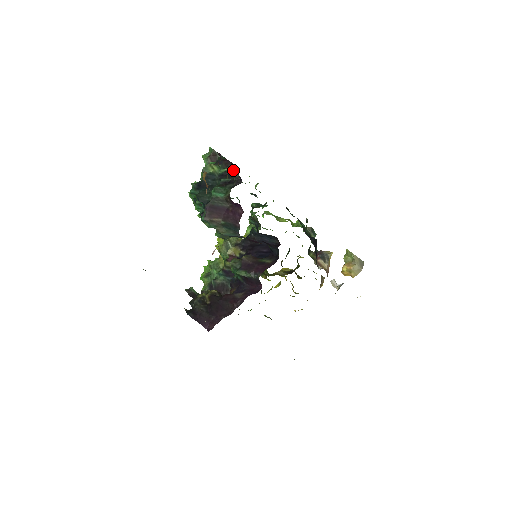
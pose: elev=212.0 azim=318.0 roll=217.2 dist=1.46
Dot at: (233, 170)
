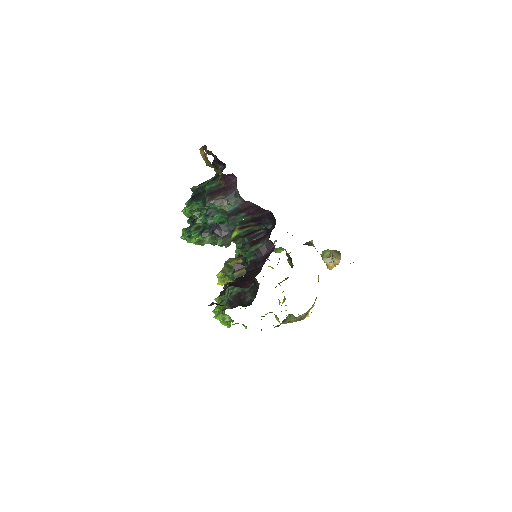
Dot at: (216, 167)
